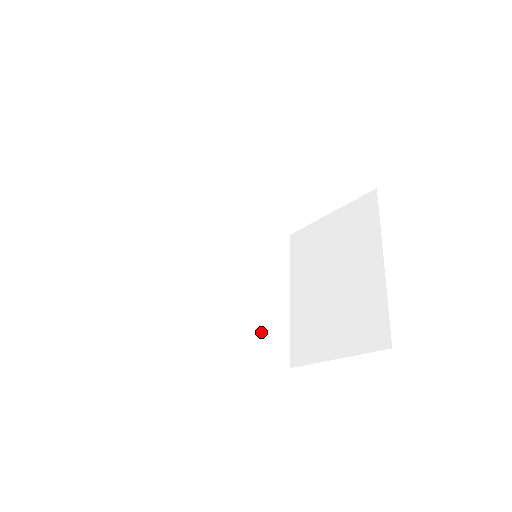
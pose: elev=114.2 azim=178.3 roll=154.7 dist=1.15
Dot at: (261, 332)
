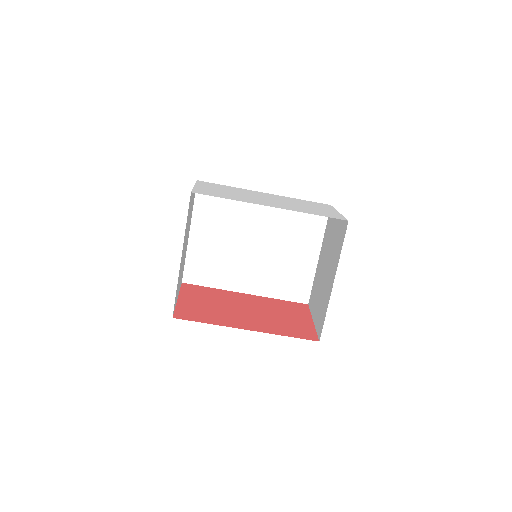
Dot at: (287, 281)
